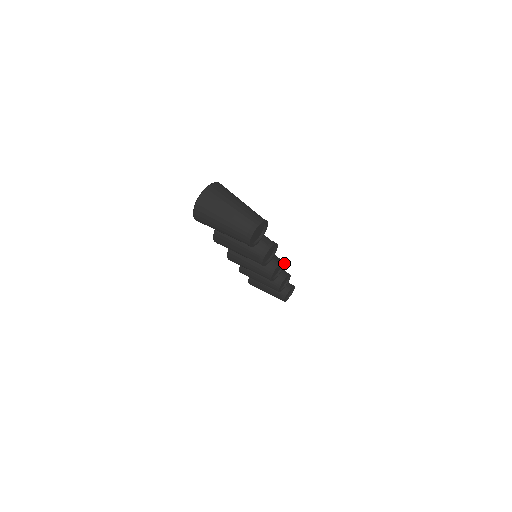
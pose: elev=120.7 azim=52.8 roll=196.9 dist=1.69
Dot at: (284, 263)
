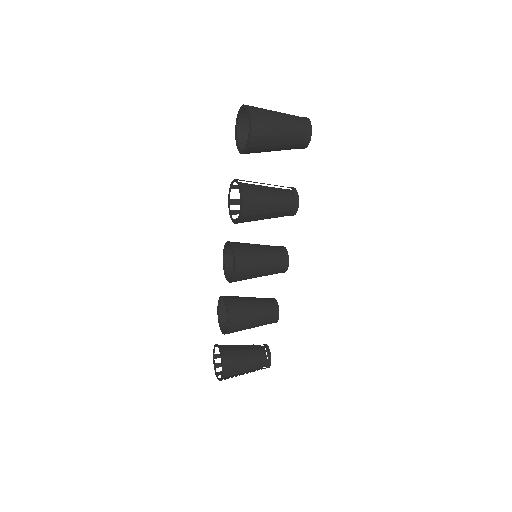
Dot at: occluded
